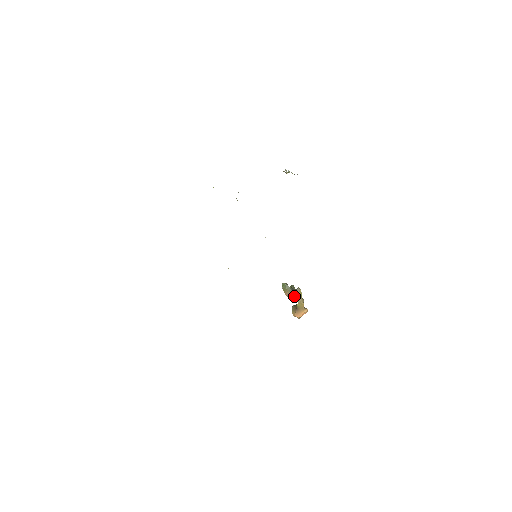
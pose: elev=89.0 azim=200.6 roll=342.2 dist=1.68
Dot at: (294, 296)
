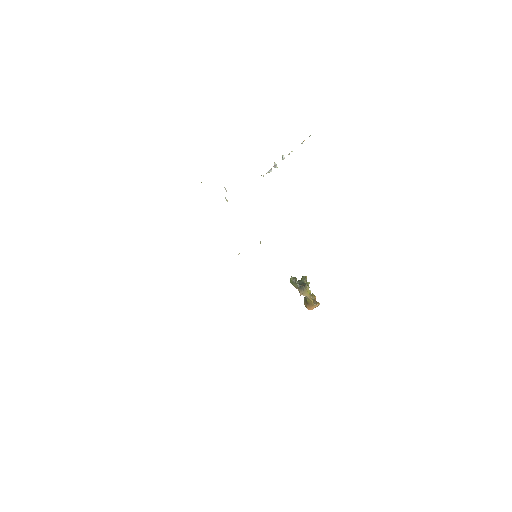
Dot at: (301, 294)
